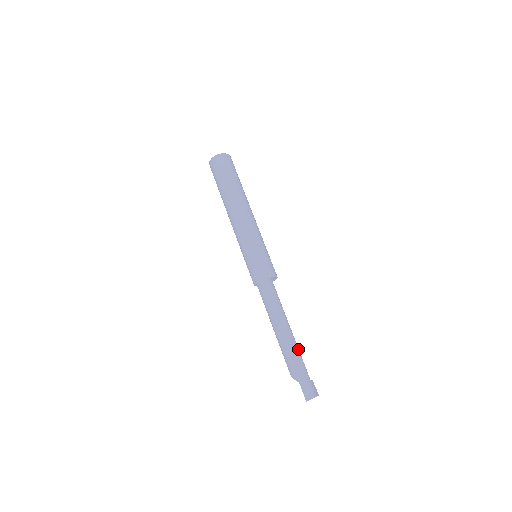
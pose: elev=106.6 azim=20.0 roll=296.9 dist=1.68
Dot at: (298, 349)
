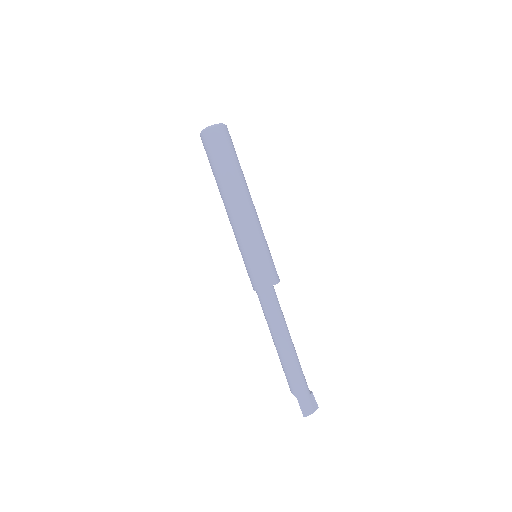
Dot at: (298, 363)
